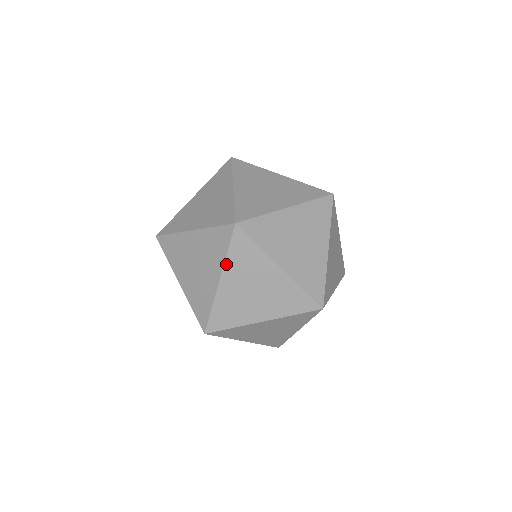
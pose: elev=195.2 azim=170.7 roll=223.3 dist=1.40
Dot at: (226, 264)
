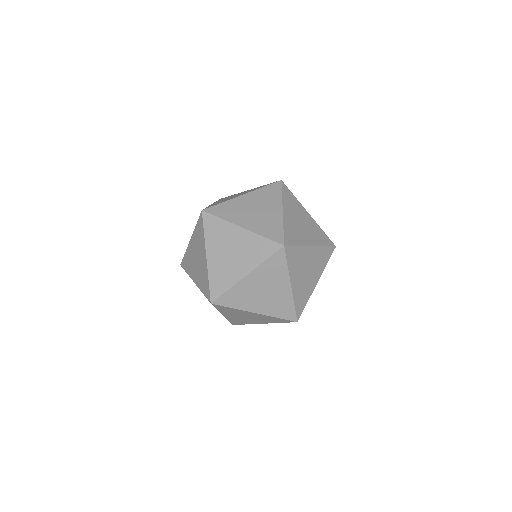
Dot at: (206, 242)
